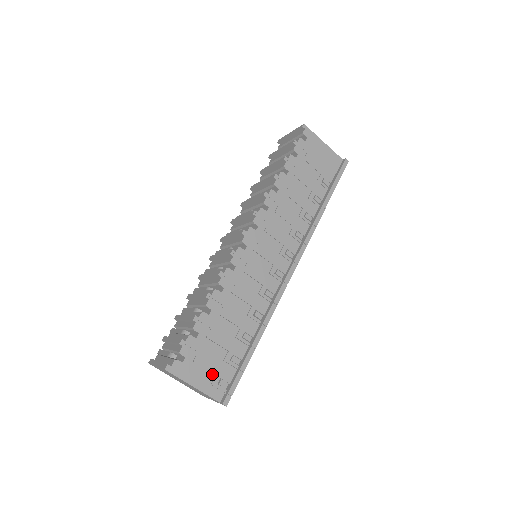
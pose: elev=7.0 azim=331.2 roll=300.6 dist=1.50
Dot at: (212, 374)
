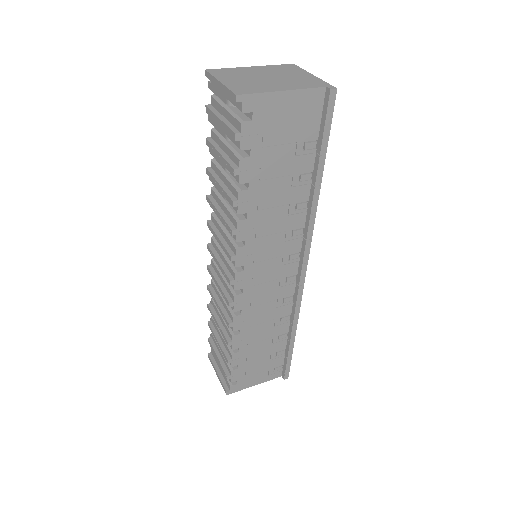
Dot at: (265, 371)
